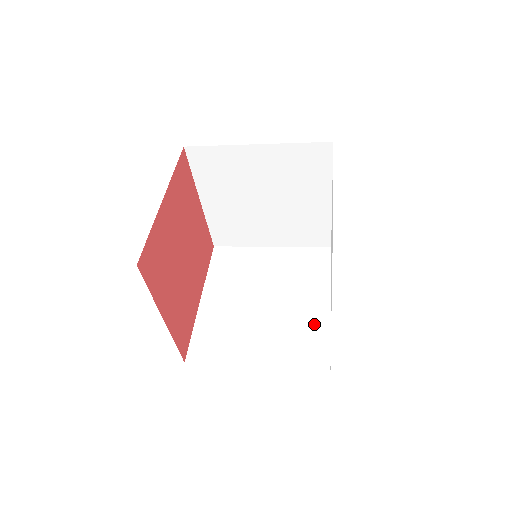
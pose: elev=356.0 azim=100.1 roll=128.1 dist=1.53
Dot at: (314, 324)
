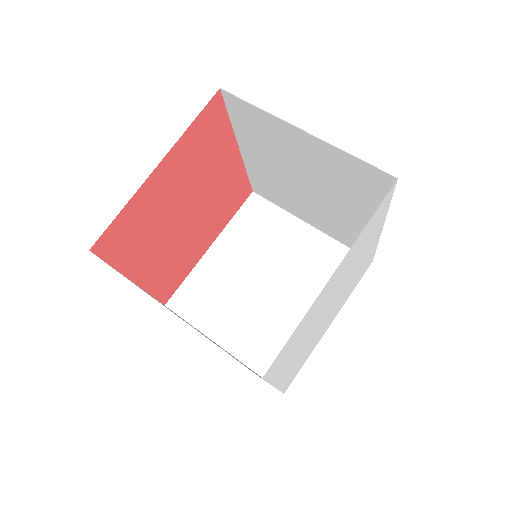
Dot at: occluded
